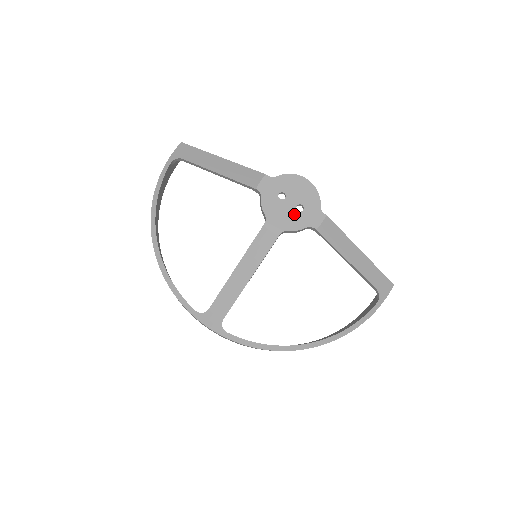
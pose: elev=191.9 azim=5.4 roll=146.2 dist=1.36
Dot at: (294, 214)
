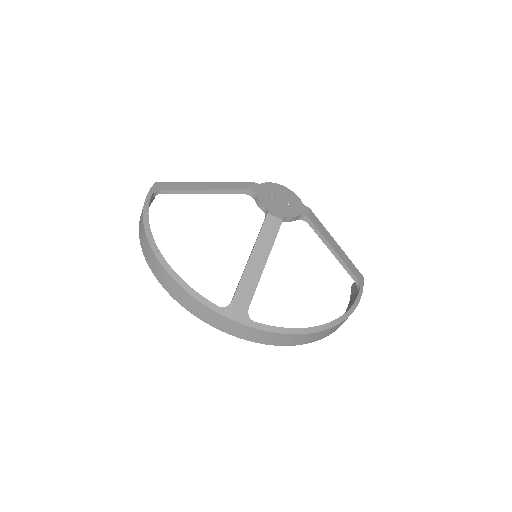
Dot at: (286, 207)
